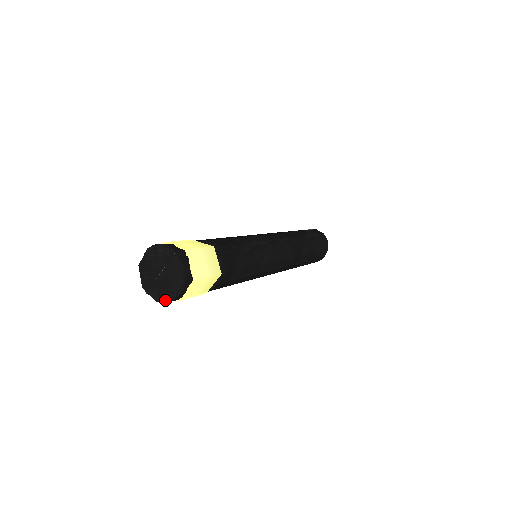
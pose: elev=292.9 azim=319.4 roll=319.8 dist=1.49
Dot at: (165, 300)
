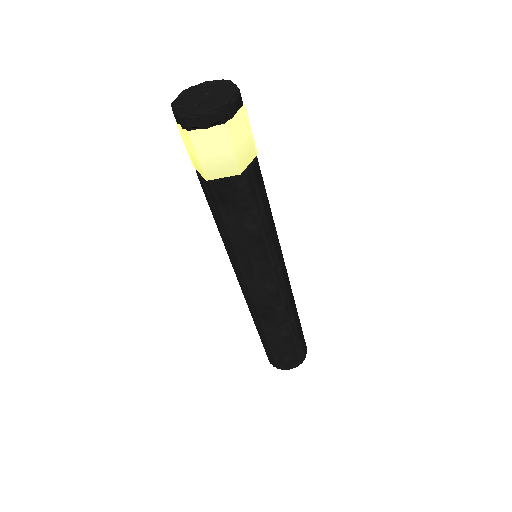
Dot at: (215, 108)
